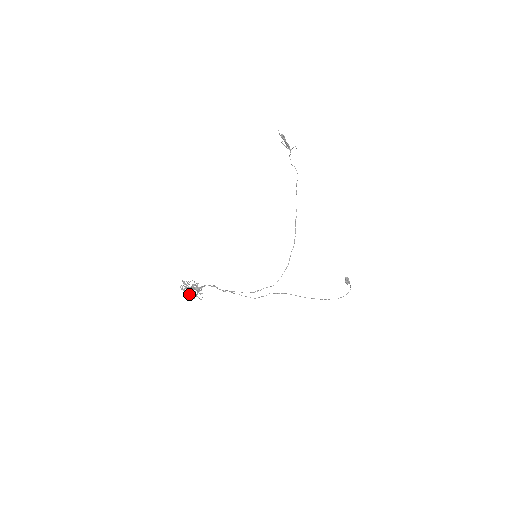
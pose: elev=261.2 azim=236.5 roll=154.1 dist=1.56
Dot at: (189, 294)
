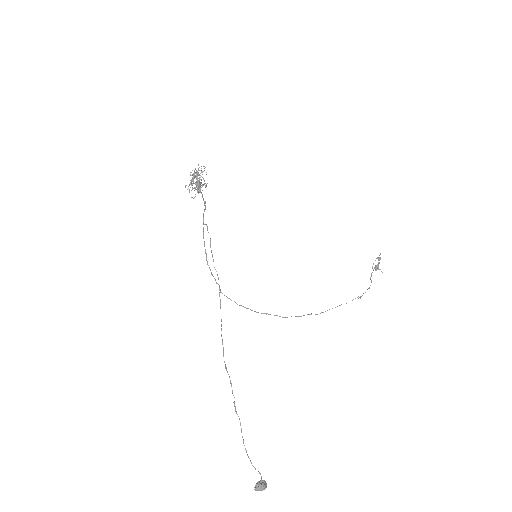
Dot at: occluded
